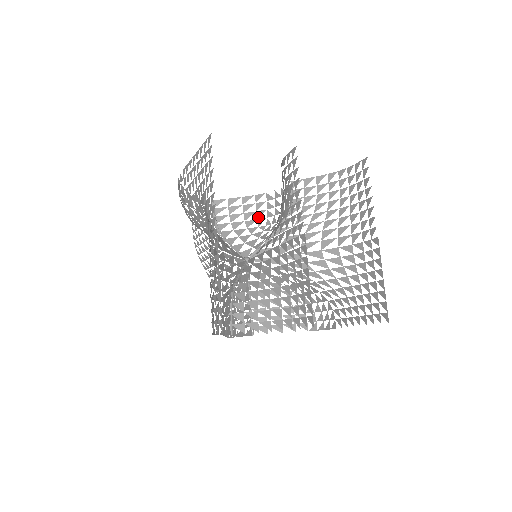
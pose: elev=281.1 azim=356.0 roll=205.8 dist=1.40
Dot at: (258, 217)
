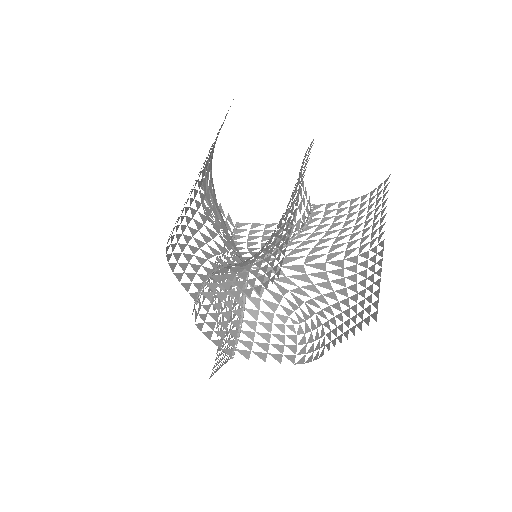
Dot at: occluded
